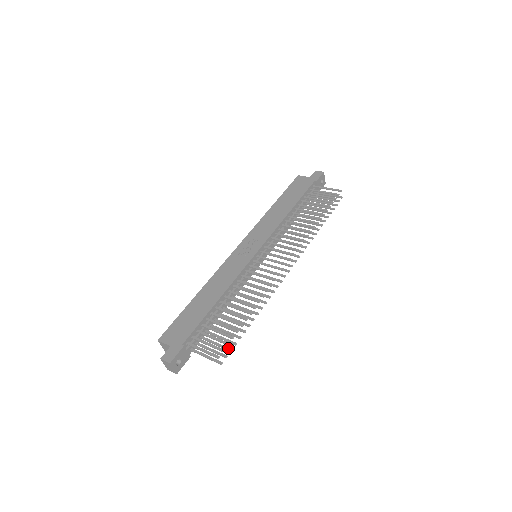
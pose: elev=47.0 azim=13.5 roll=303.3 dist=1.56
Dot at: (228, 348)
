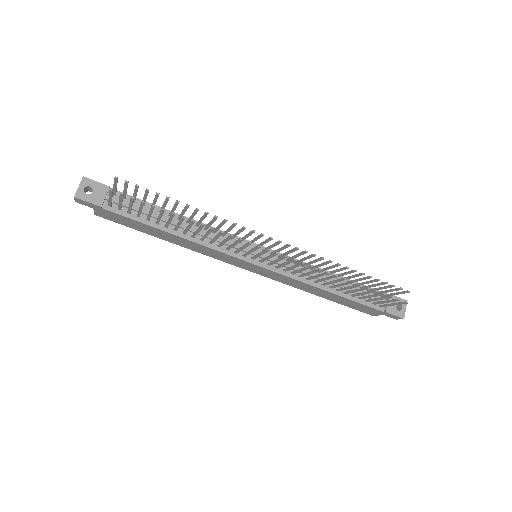
Dot at: (133, 199)
